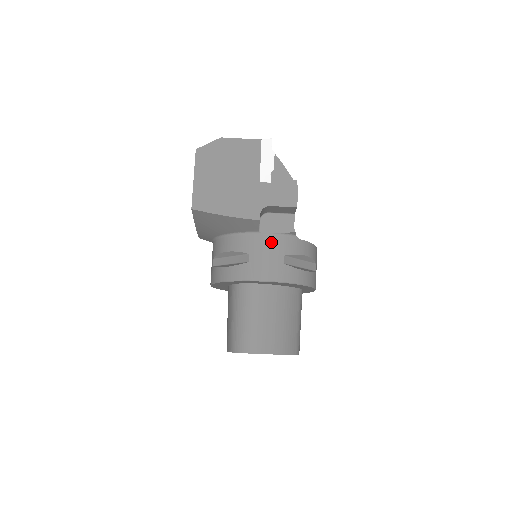
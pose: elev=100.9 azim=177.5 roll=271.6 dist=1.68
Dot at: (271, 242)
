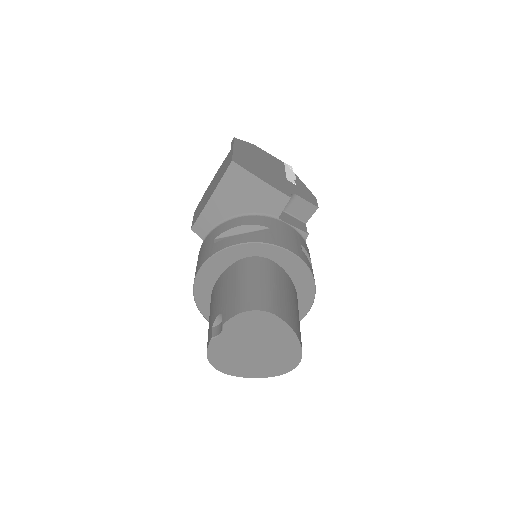
Dot at: (289, 229)
